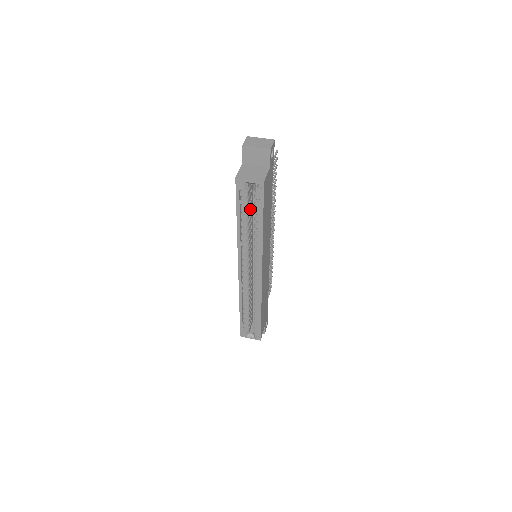
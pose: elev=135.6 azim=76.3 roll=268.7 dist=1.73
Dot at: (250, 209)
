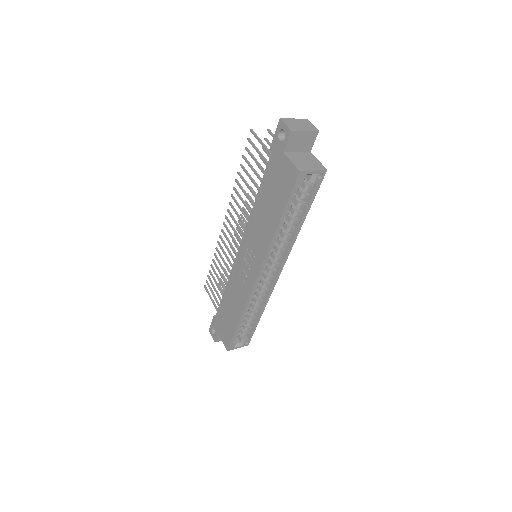
Dot at: occluded
